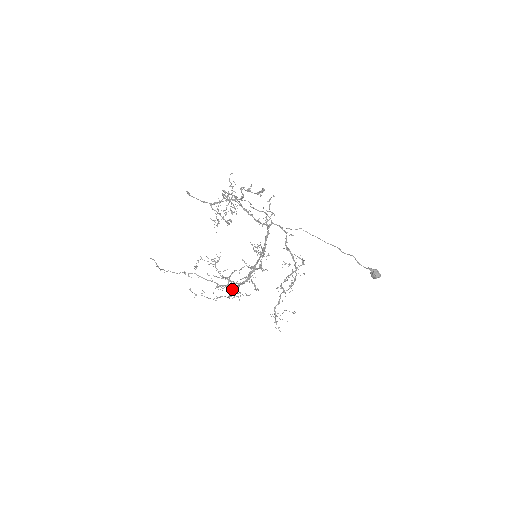
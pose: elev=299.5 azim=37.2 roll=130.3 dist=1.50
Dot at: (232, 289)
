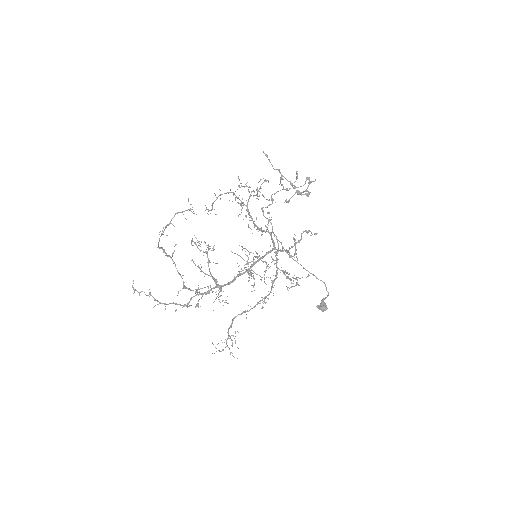
Dot at: occluded
